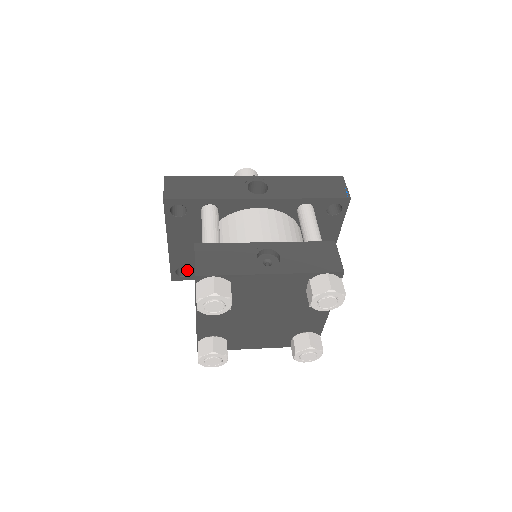
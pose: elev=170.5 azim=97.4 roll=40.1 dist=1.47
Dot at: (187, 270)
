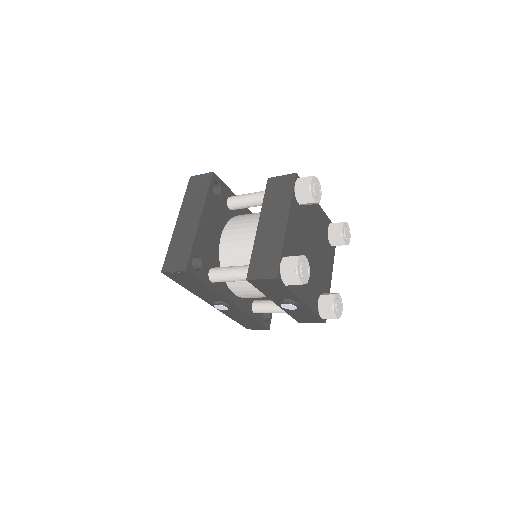
Dot at: occluded
